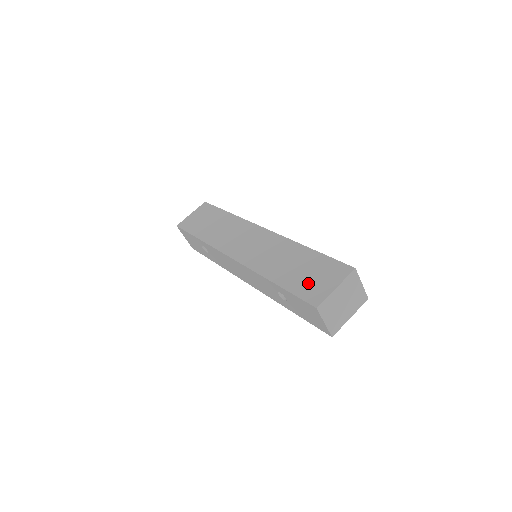
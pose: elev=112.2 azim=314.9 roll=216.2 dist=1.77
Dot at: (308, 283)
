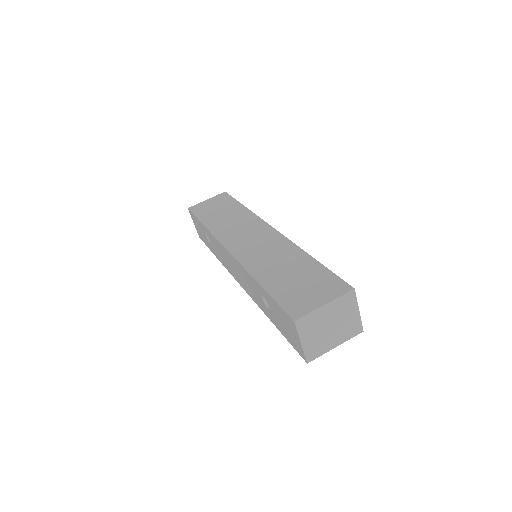
Dot at: (296, 292)
